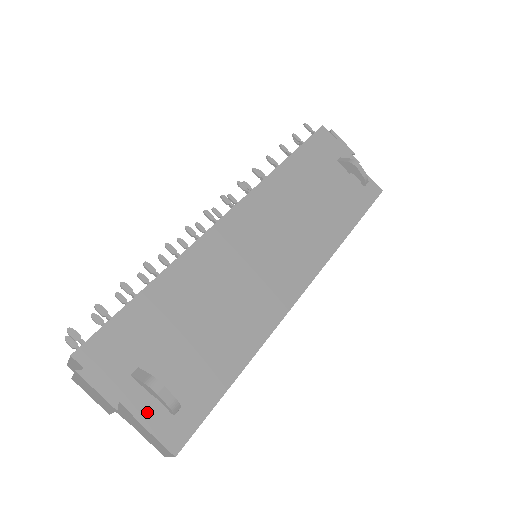
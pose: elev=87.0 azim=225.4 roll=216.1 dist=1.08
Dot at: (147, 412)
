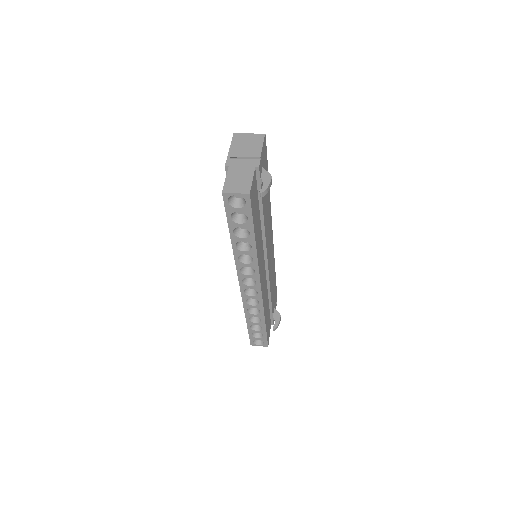
Dot at: (255, 177)
